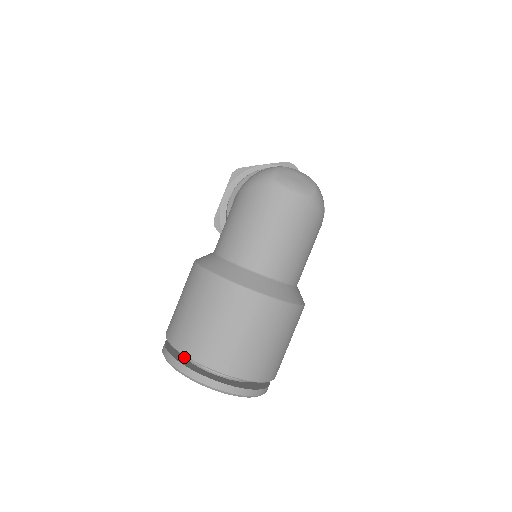
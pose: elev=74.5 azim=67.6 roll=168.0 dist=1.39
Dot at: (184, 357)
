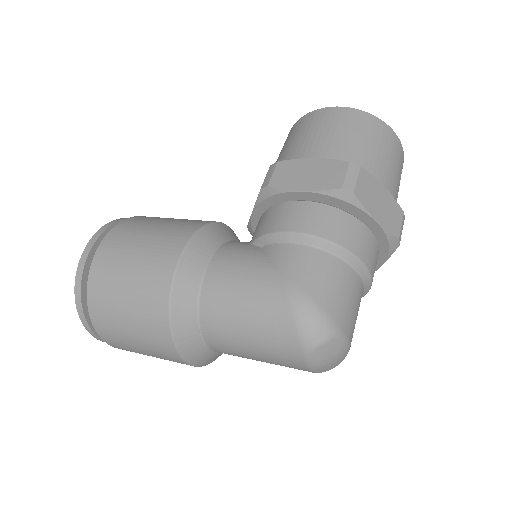
Dot at: occluded
